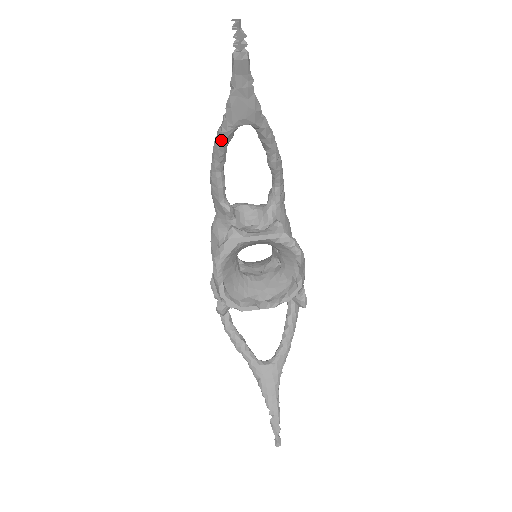
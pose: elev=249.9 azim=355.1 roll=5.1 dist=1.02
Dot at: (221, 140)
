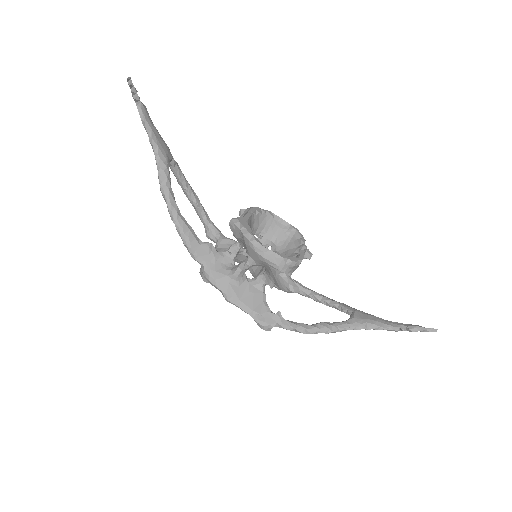
Dot at: (167, 180)
